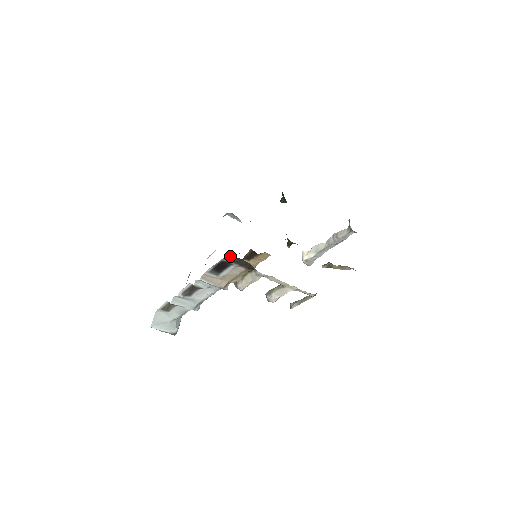
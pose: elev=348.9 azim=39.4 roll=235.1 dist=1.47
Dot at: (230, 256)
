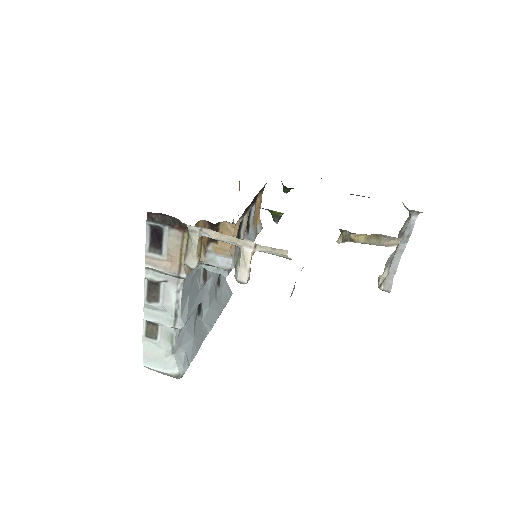
Dot at: (150, 213)
